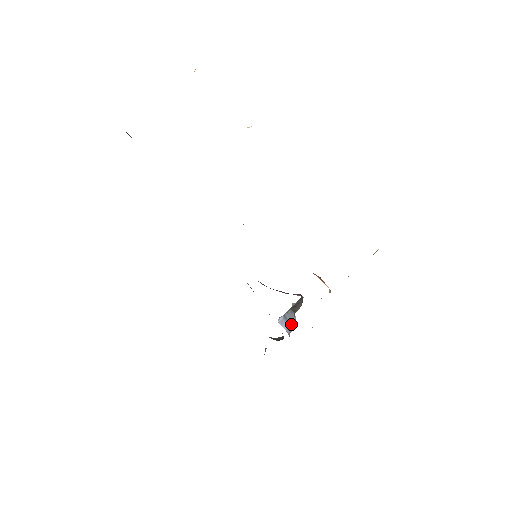
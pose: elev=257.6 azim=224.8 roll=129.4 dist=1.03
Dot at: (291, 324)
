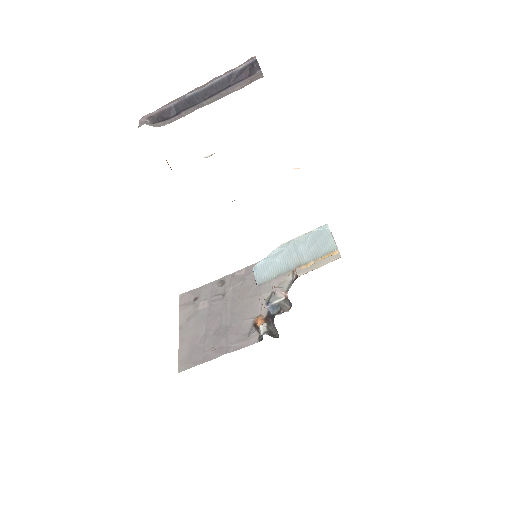
Dot at: (275, 310)
